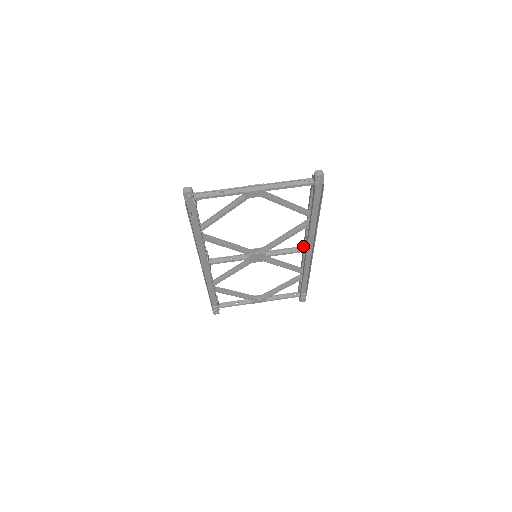
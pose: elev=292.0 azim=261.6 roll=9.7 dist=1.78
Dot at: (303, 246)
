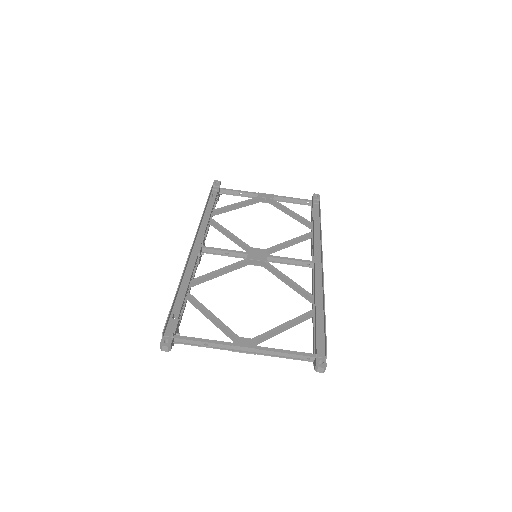
Dot at: (312, 263)
